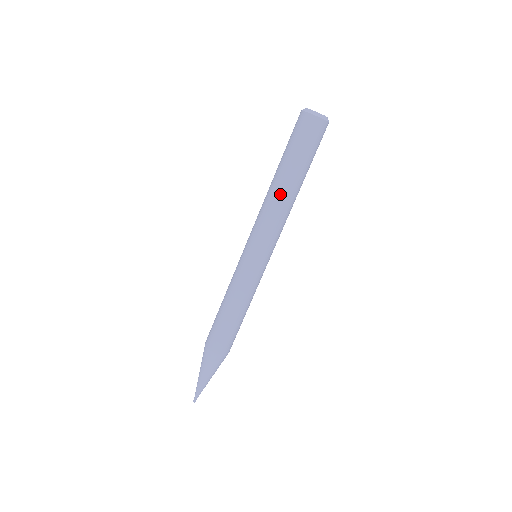
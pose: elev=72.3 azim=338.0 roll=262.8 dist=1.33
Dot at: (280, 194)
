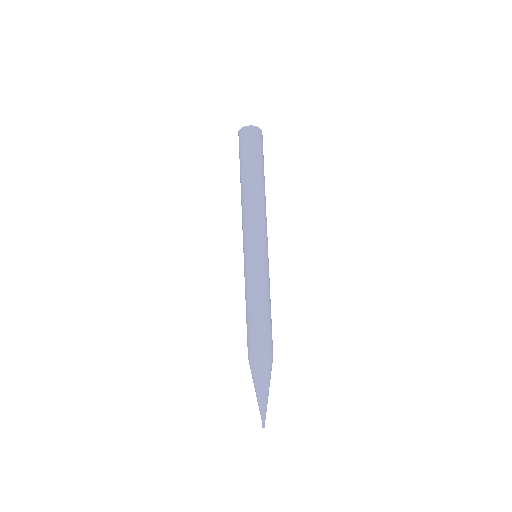
Dot at: (256, 193)
